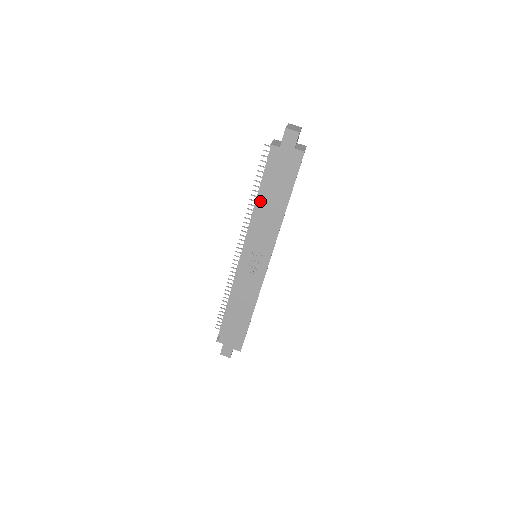
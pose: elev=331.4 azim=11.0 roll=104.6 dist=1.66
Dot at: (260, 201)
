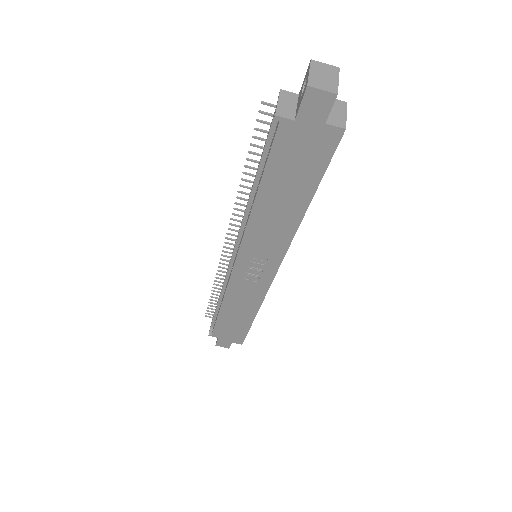
Dot at: (259, 200)
